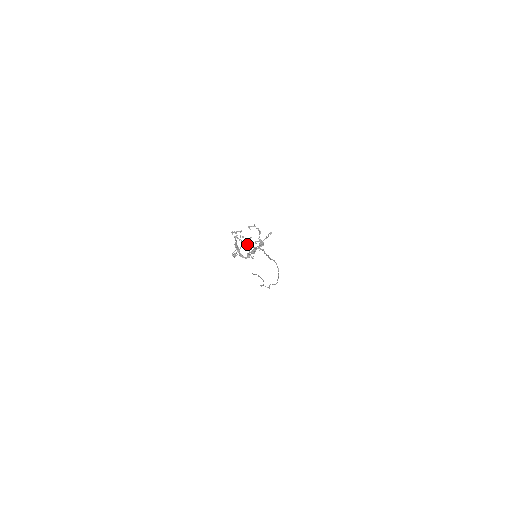
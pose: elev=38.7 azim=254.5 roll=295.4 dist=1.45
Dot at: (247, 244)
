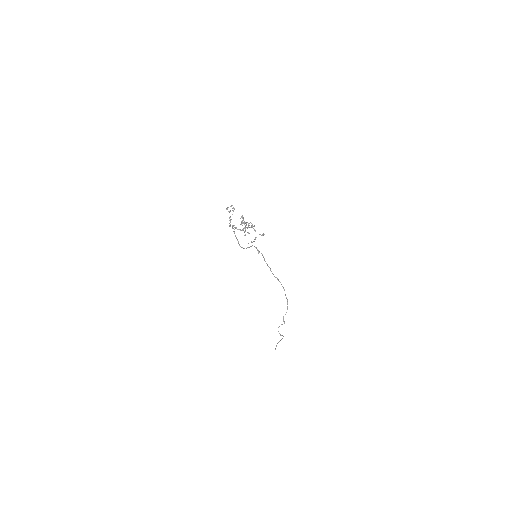
Dot at: occluded
